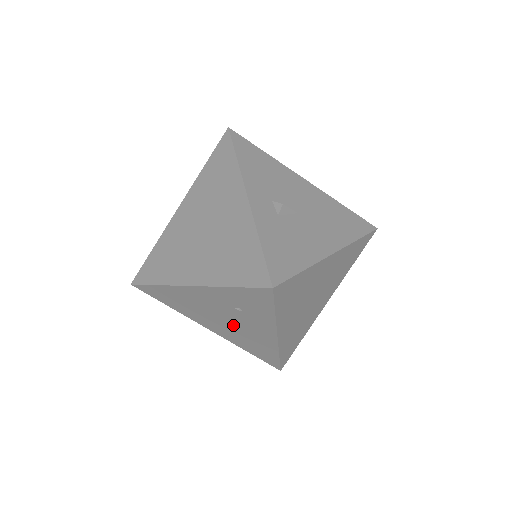
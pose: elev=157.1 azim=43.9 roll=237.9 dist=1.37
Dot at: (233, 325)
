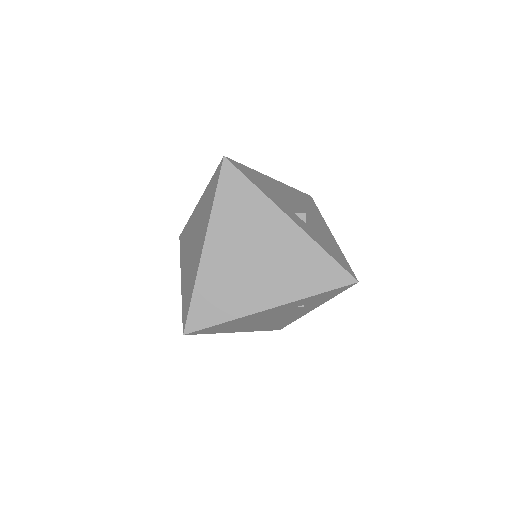
Dot at: (276, 319)
